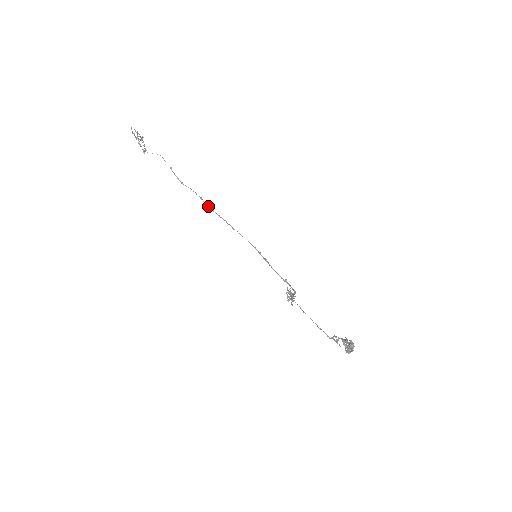
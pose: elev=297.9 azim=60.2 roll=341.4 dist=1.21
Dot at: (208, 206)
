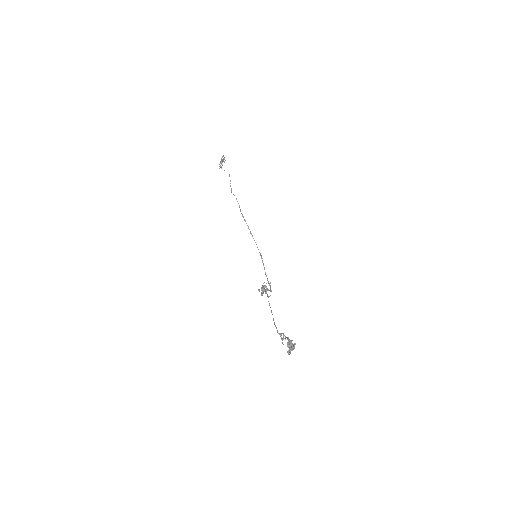
Dot at: occluded
